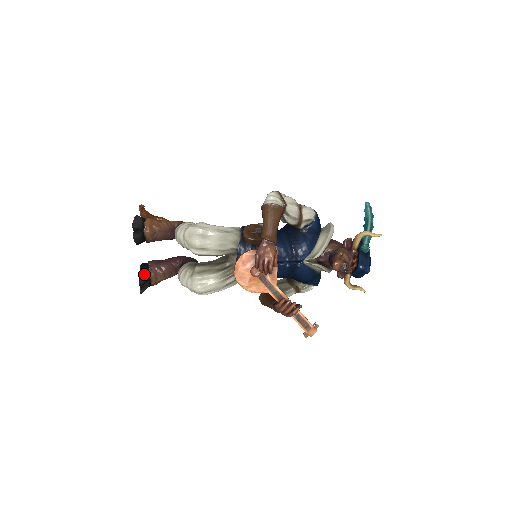
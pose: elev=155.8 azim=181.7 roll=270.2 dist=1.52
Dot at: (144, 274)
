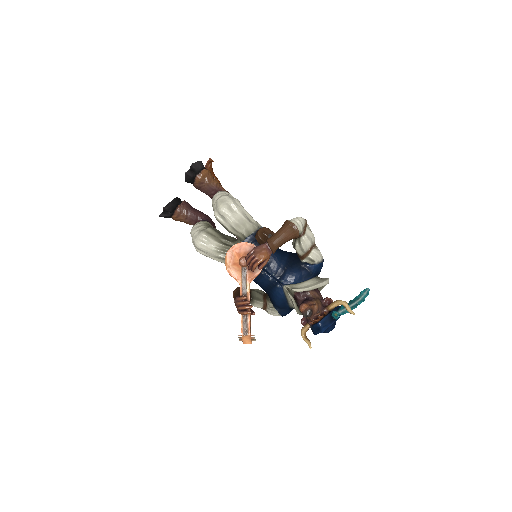
Dot at: (173, 205)
